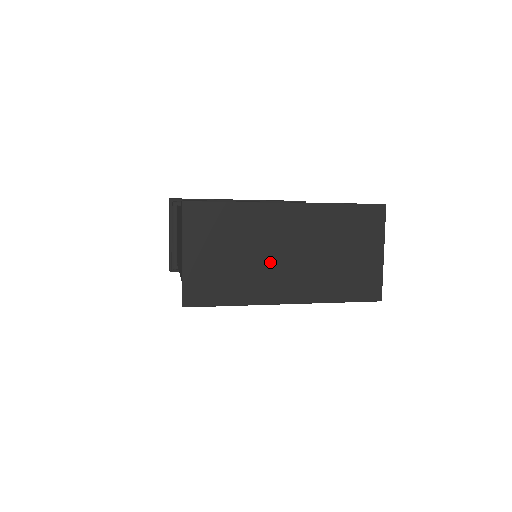
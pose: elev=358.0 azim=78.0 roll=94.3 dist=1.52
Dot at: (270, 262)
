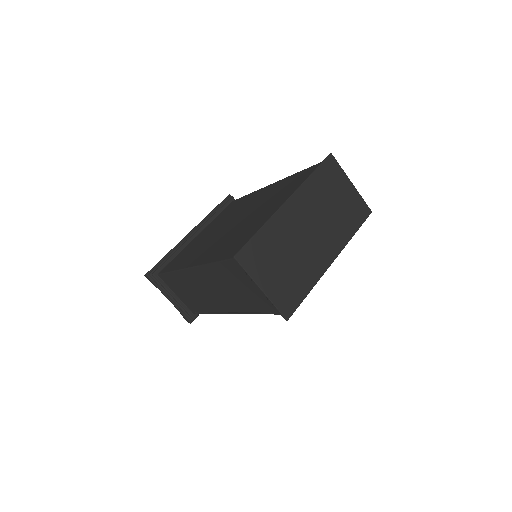
Dot at: (306, 246)
